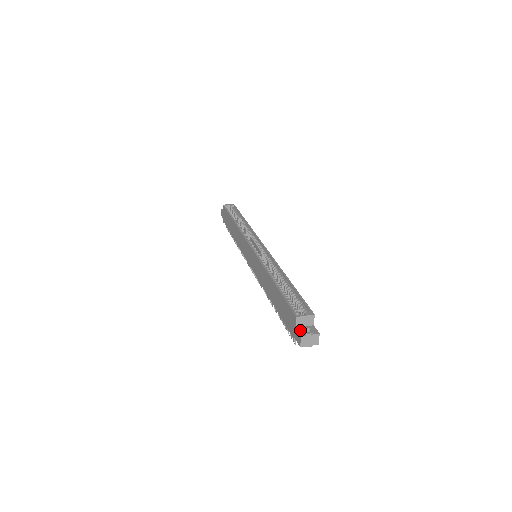
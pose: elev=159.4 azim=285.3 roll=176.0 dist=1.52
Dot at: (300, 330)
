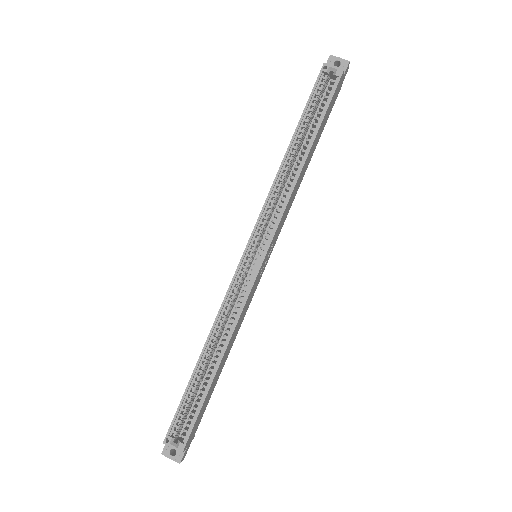
Dot at: (168, 446)
